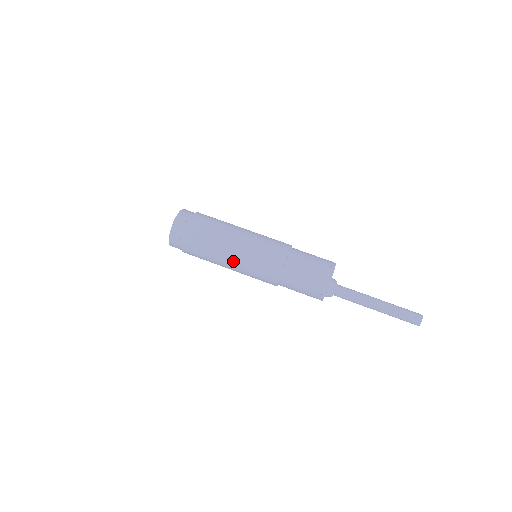
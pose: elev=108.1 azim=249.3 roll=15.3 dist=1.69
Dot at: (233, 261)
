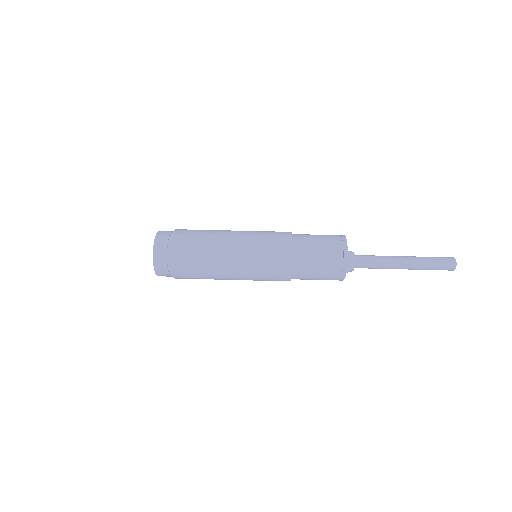
Dot at: (234, 258)
